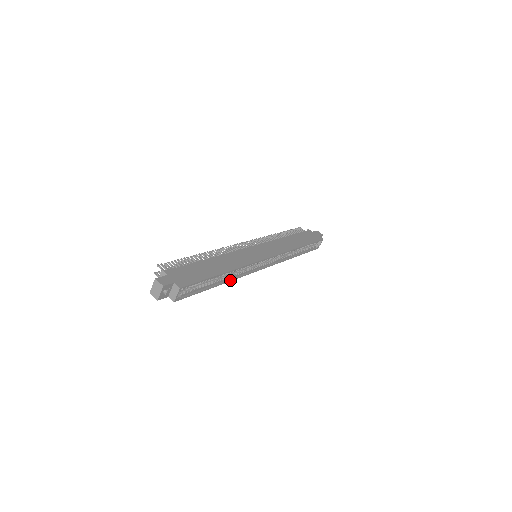
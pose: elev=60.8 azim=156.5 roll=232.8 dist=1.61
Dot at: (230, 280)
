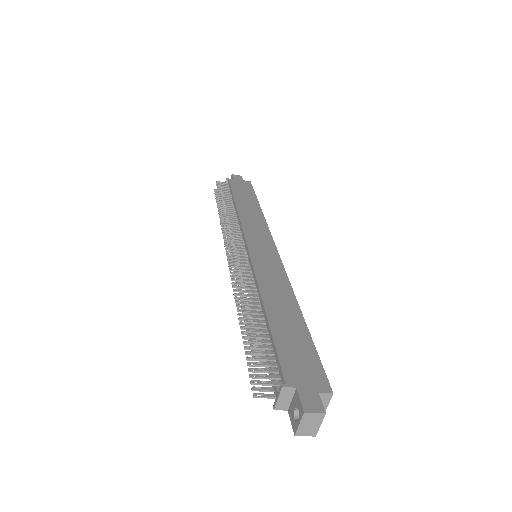
Dot at: occluded
